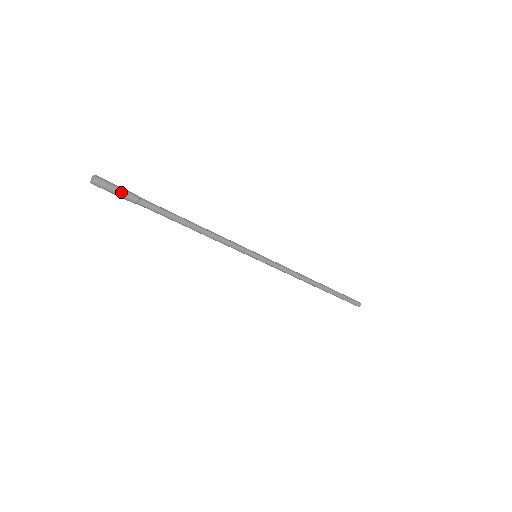
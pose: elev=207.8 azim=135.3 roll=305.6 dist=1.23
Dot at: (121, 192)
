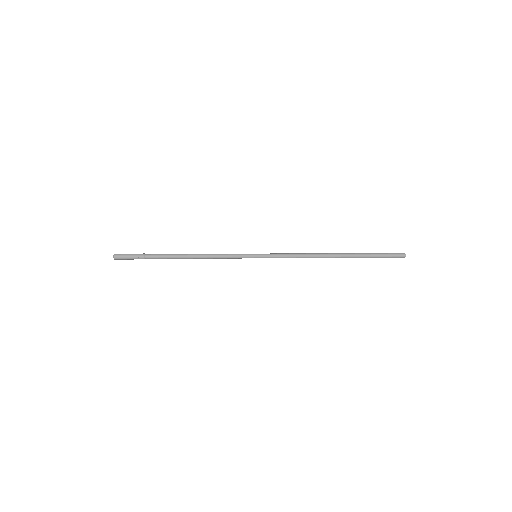
Dot at: (132, 258)
